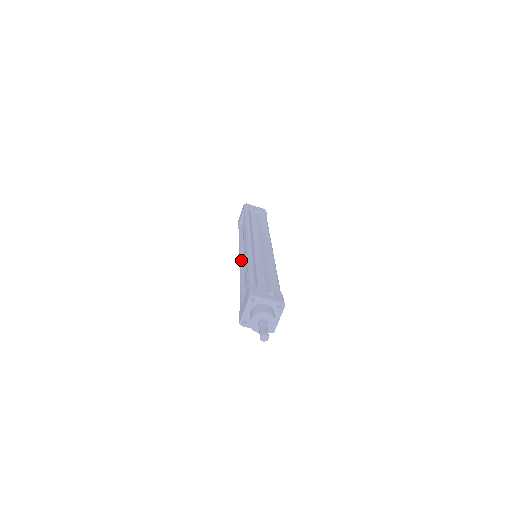
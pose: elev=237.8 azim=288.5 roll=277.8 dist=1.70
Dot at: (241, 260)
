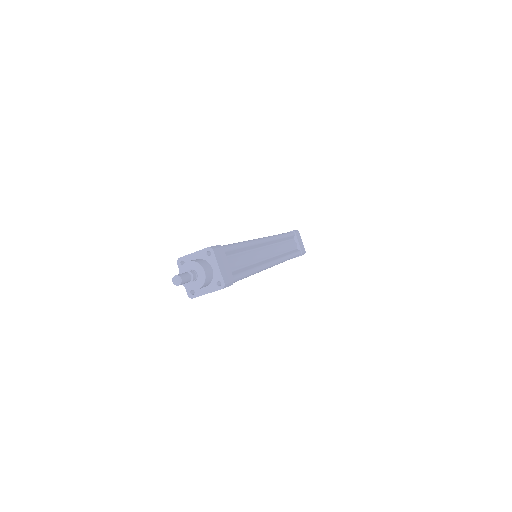
Dot at: occluded
